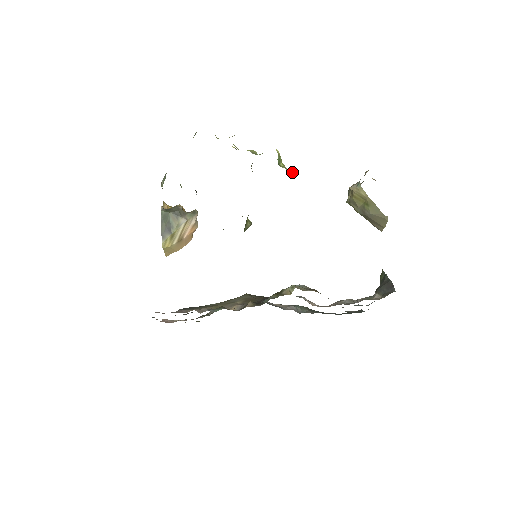
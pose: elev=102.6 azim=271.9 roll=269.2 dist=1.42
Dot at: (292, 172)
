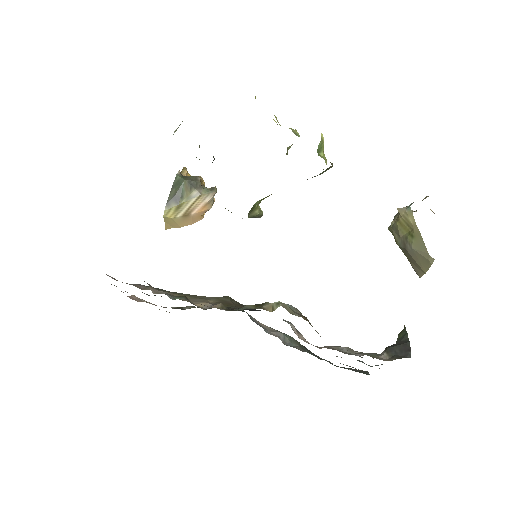
Dot at: (331, 166)
